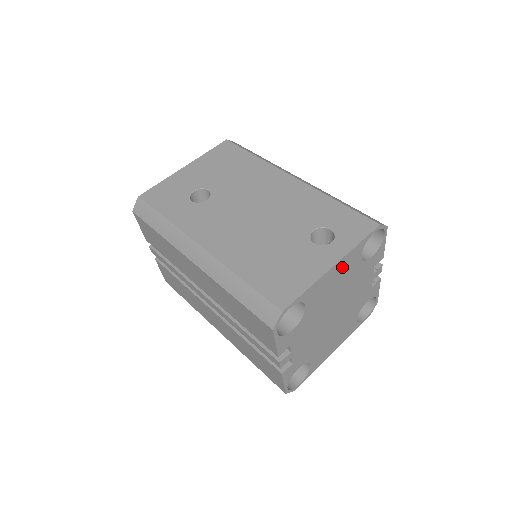
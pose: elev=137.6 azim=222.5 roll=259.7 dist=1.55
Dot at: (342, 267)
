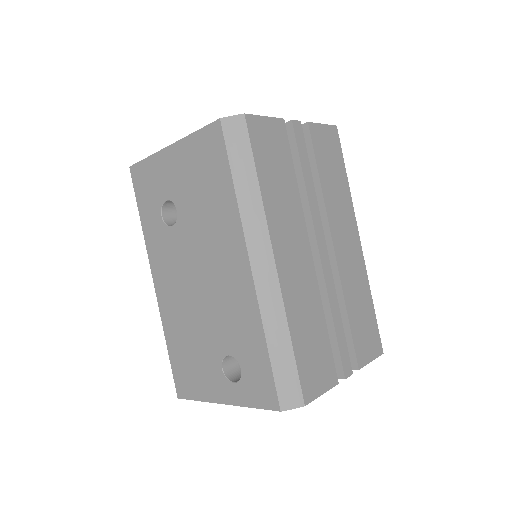
Dot at: occluded
